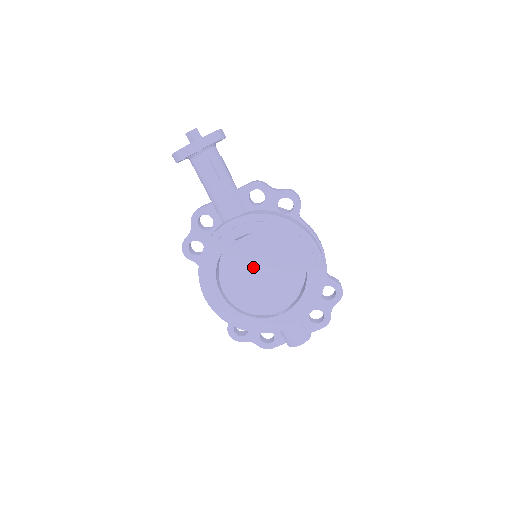
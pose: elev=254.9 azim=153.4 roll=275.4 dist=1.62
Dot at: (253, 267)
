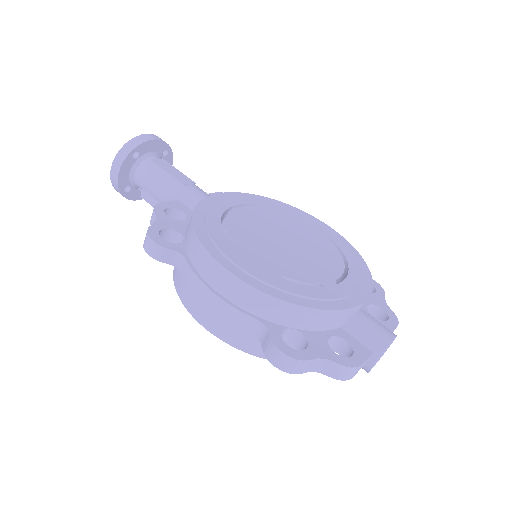
Dot at: (270, 232)
